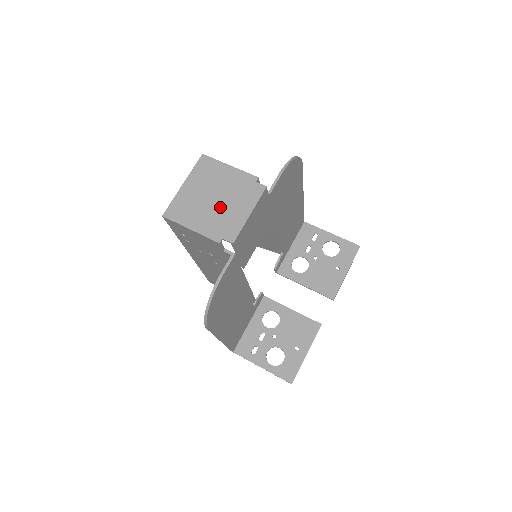
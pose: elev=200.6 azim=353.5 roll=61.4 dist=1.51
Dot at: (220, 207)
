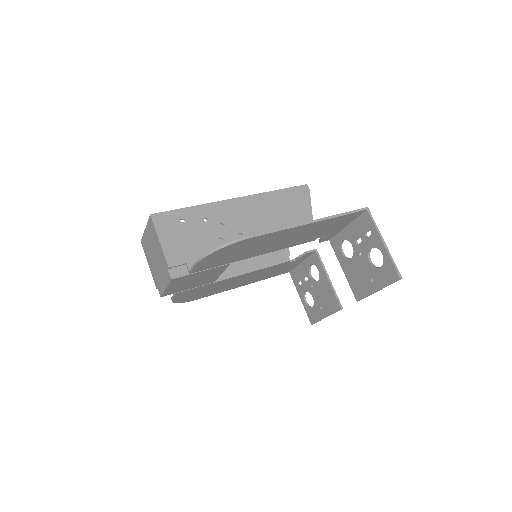
Dot at: (156, 267)
